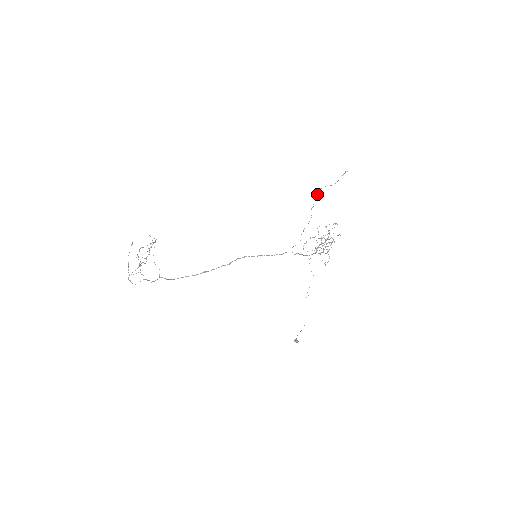
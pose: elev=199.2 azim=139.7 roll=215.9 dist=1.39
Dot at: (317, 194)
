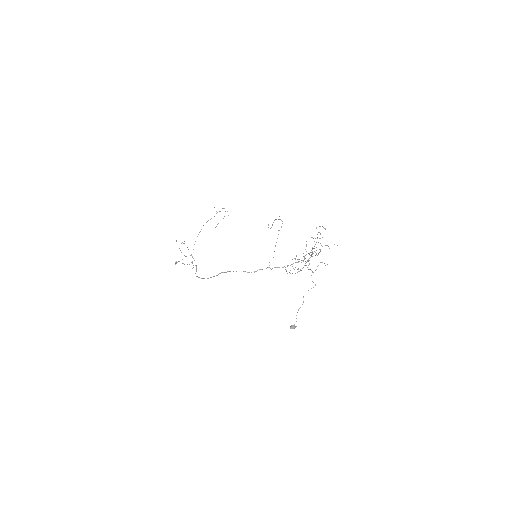
Dot at: (279, 219)
